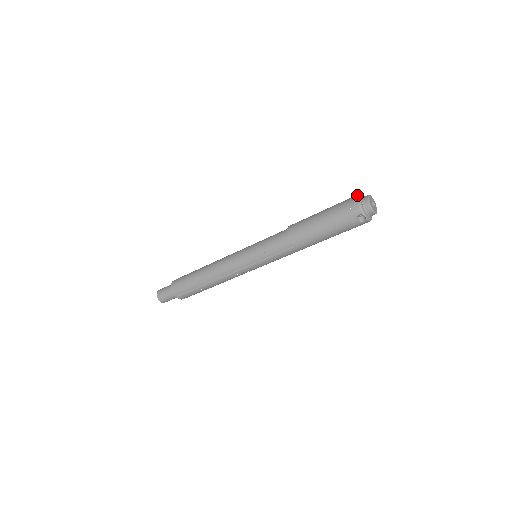
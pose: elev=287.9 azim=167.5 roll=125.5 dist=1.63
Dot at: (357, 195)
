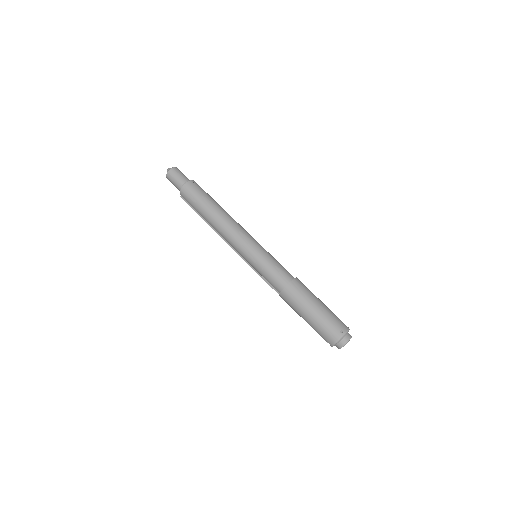
Dot at: (343, 334)
